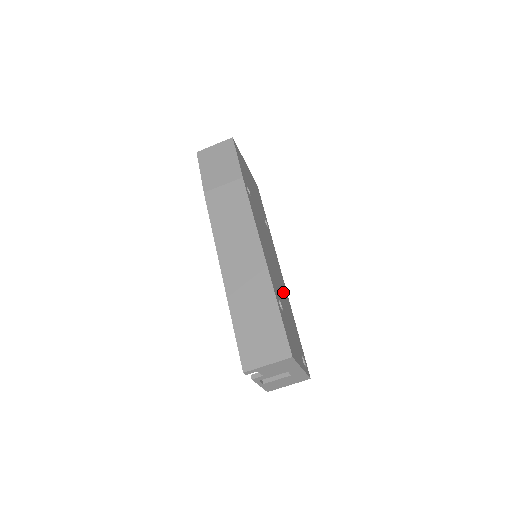
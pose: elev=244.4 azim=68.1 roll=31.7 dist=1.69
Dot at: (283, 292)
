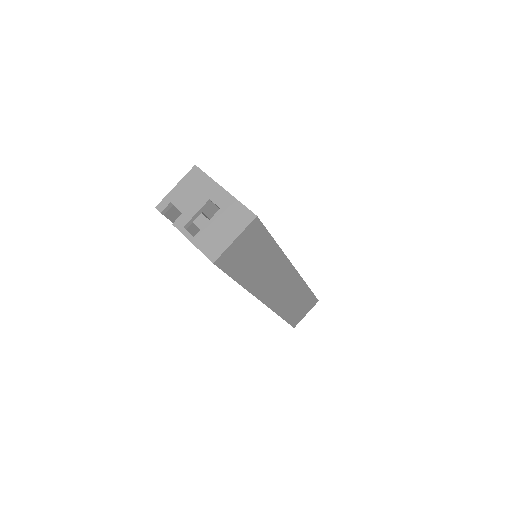
Dot at: occluded
